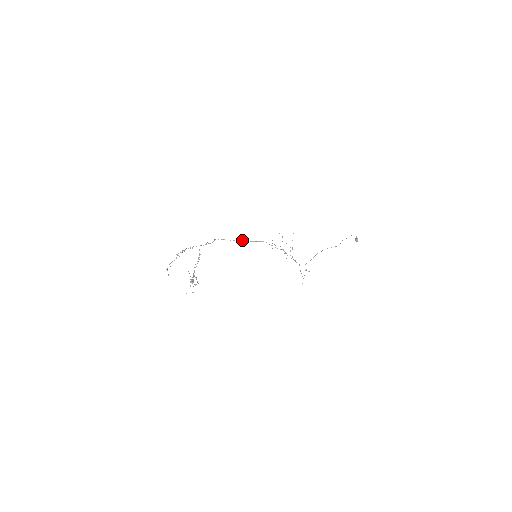
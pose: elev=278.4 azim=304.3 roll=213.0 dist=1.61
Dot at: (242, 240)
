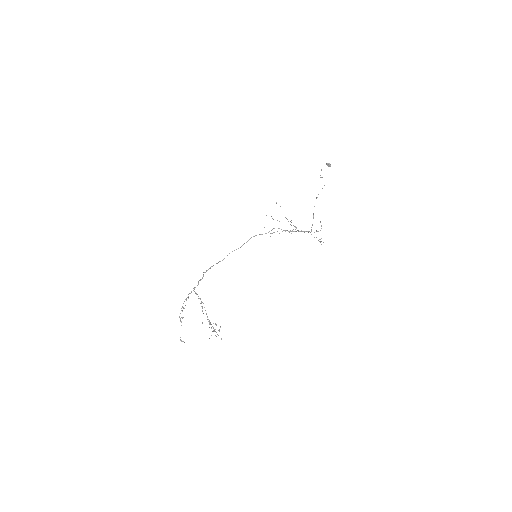
Dot at: occluded
